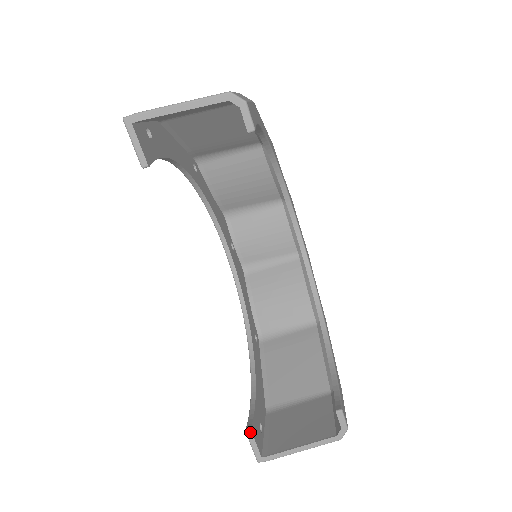
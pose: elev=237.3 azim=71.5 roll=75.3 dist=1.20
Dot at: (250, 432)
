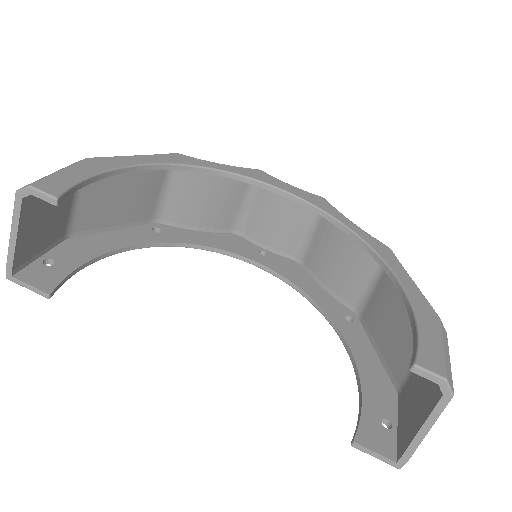
Dot at: (356, 445)
